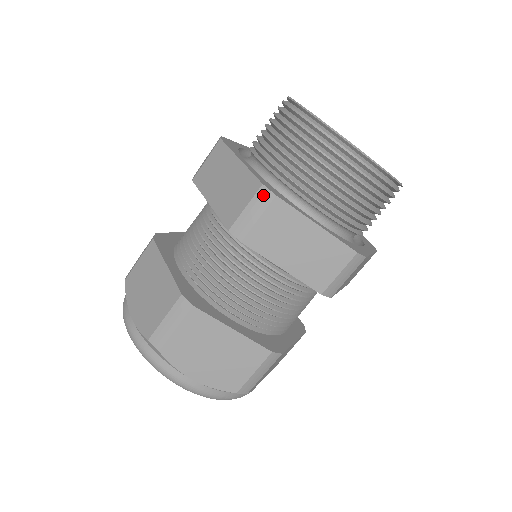
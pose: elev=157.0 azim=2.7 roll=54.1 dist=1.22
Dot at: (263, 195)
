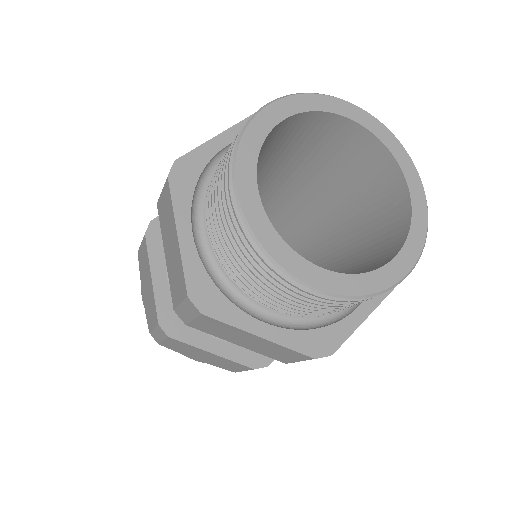
Dot at: (190, 306)
